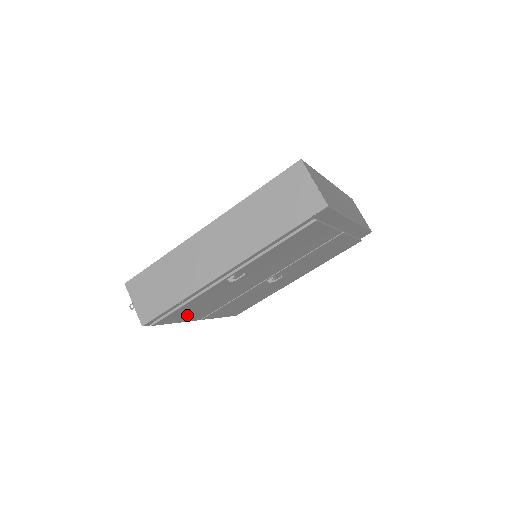
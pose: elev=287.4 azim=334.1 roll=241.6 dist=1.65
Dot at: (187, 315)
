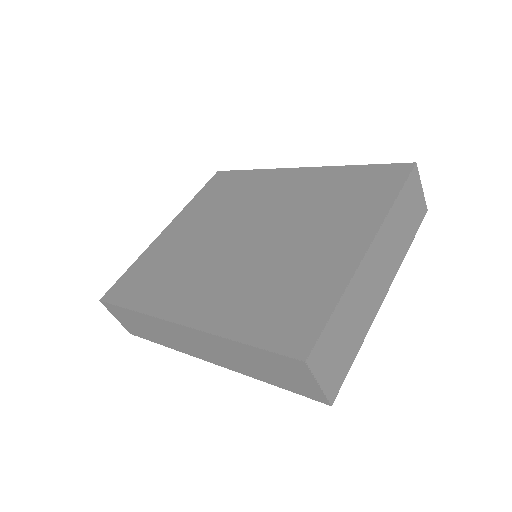
Dot at: occluded
